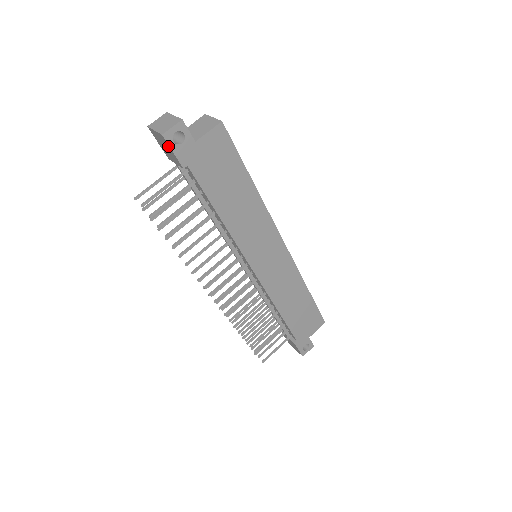
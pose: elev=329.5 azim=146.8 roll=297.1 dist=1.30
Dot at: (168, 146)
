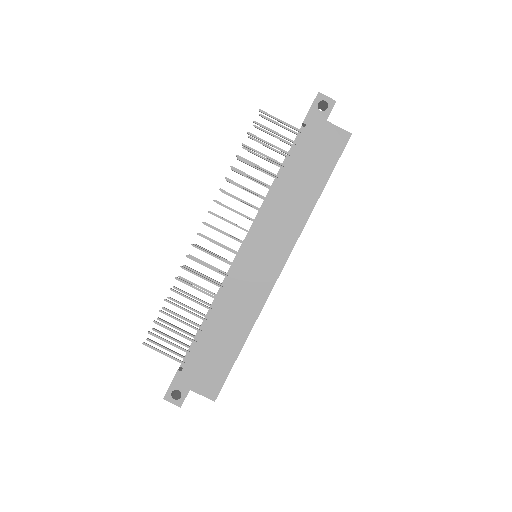
Dot at: (313, 103)
